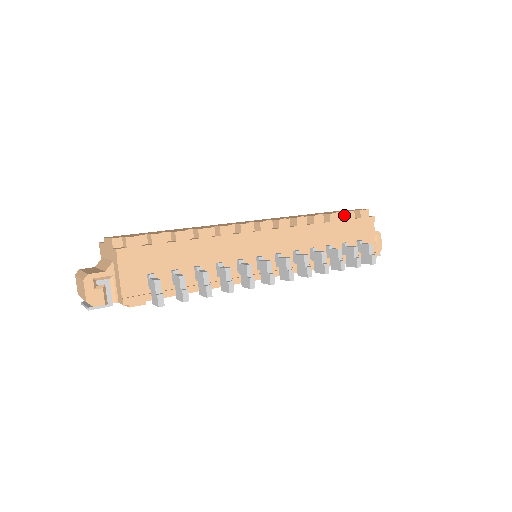
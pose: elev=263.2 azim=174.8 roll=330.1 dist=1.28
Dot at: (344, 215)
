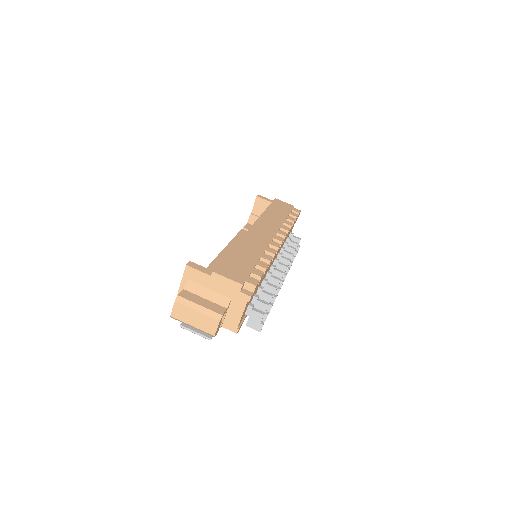
Dot at: occluded
